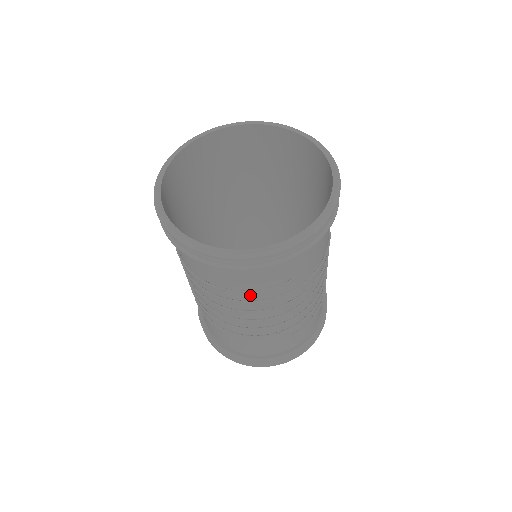
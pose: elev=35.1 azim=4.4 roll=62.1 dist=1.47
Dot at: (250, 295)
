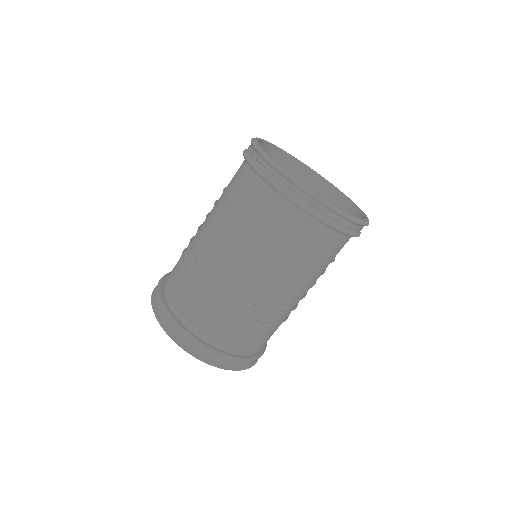
Dot at: (322, 268)
